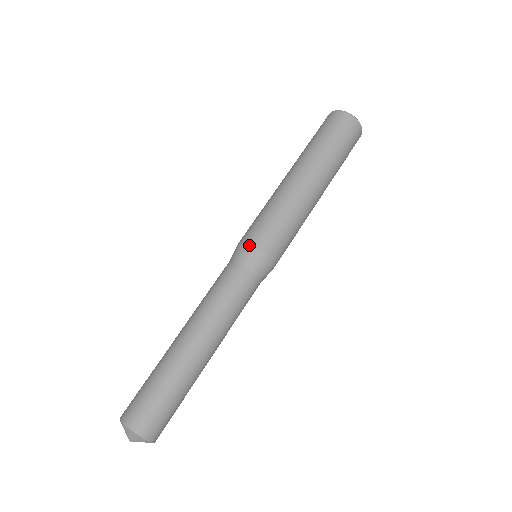
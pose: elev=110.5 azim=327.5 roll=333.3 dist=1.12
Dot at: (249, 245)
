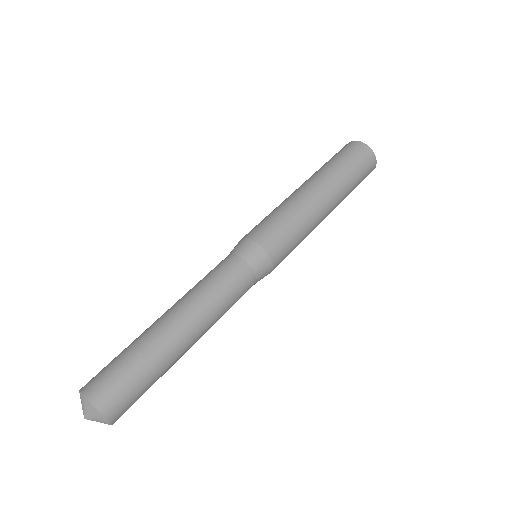
Dot at: (257, 243)
